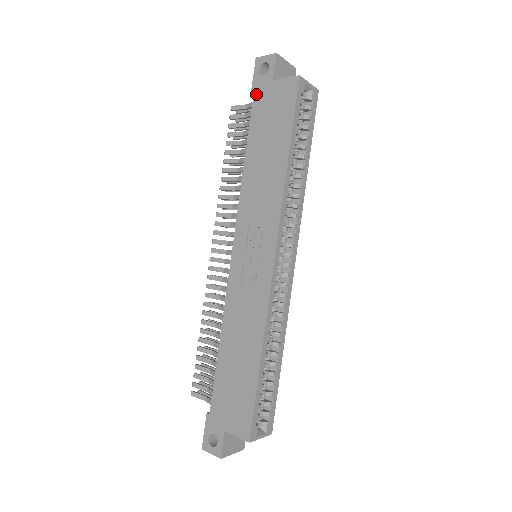
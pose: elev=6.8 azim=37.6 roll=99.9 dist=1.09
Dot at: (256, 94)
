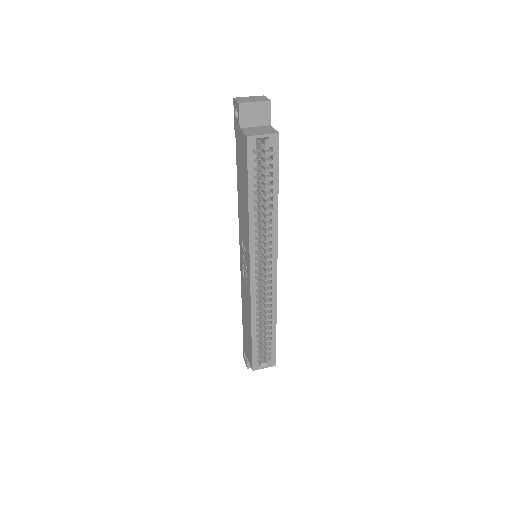
Dot at: (236, 134)
